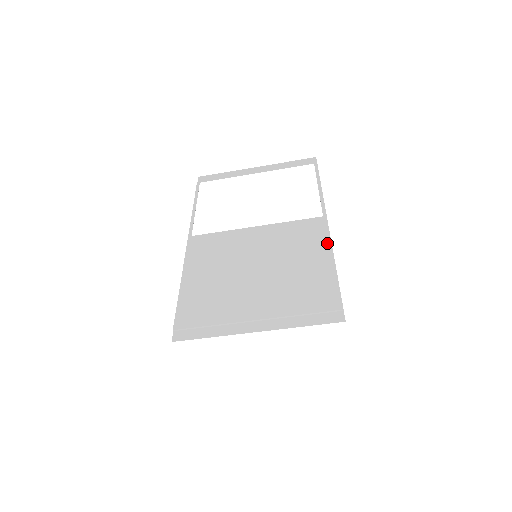
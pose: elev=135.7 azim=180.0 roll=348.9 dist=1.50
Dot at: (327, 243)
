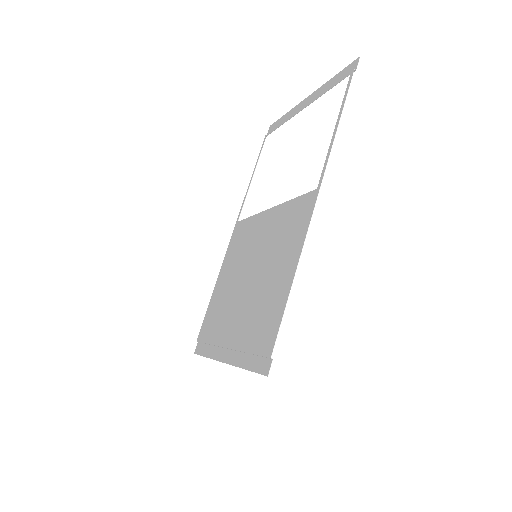
Dot at: (301, 241)
